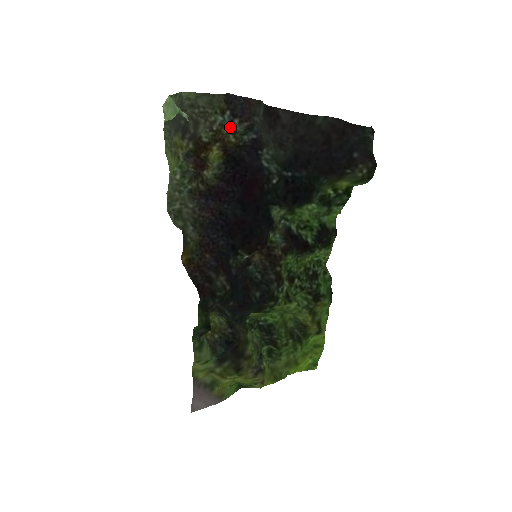
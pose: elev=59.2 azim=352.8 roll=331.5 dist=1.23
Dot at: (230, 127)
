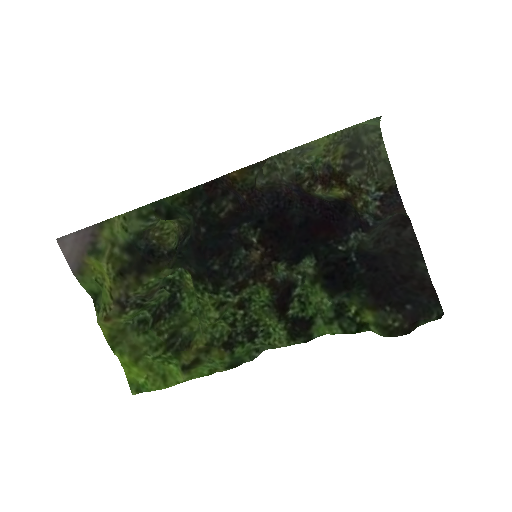
Dot at: (369, 200)
